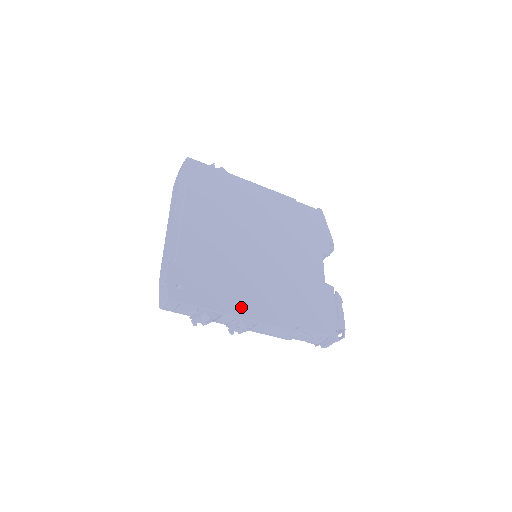
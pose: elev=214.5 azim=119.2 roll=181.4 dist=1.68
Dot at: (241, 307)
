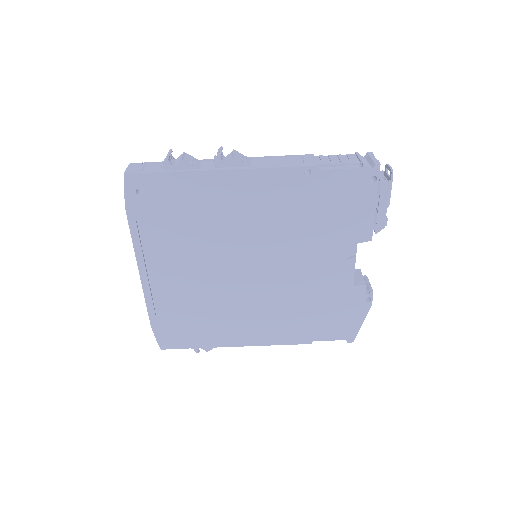
Dot at: occluded
